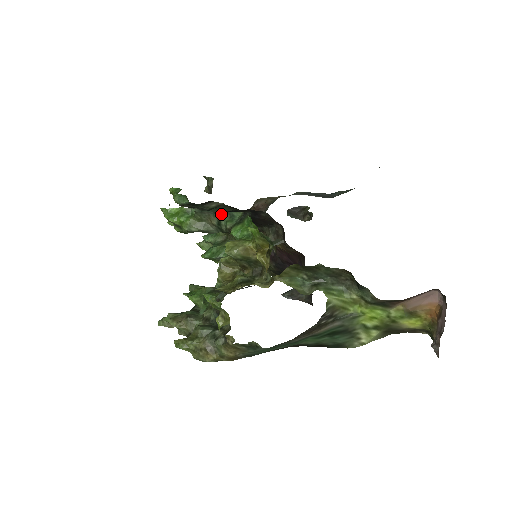
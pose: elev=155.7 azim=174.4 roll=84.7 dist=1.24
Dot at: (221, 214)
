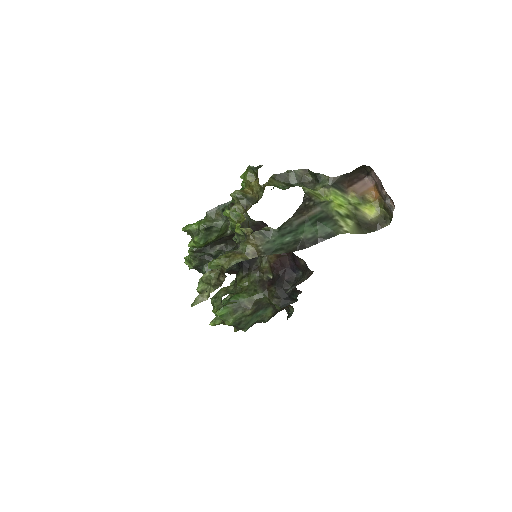
Dot at: (223, 206)
